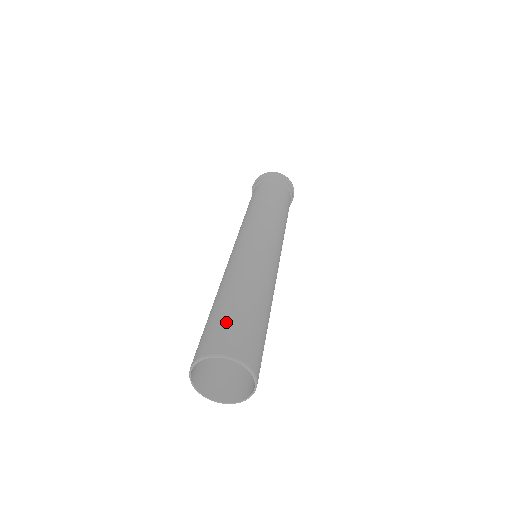
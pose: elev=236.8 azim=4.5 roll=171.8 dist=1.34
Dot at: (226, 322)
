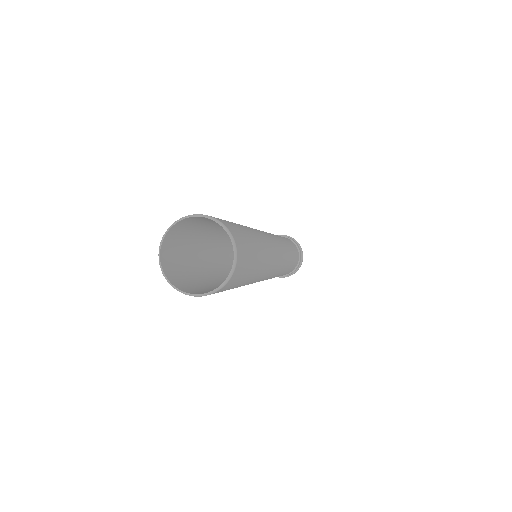
Dot at: occluded
